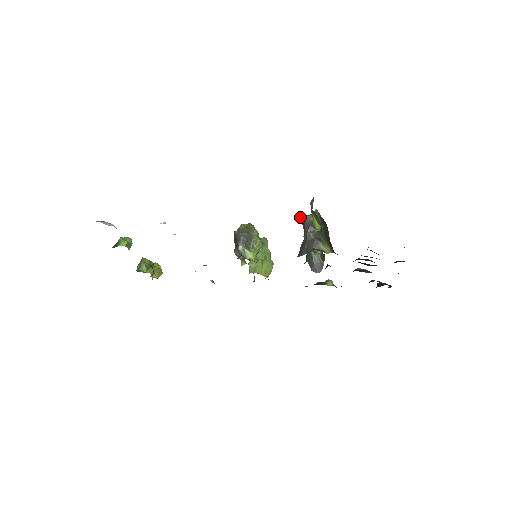
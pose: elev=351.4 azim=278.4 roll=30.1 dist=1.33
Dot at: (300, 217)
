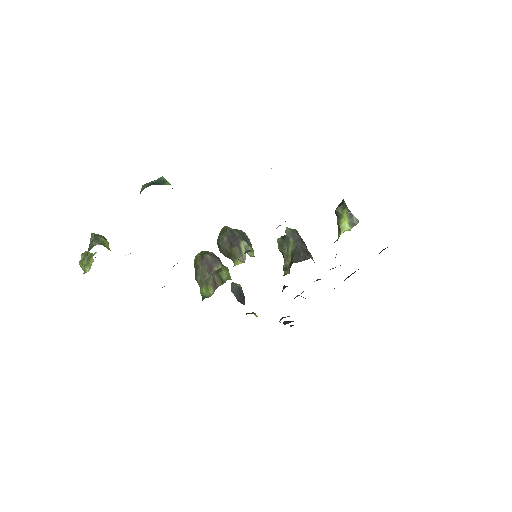
Dot at: (286, 231)
